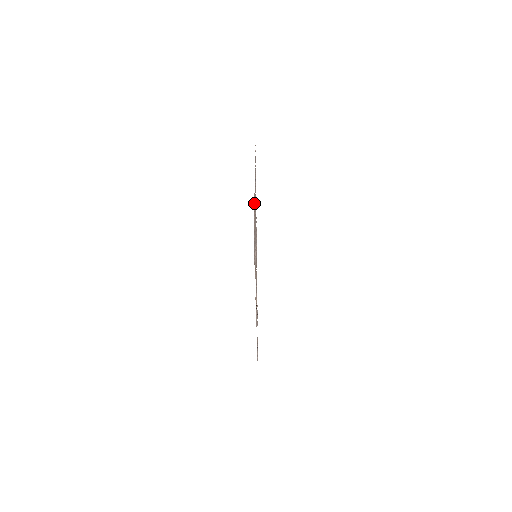
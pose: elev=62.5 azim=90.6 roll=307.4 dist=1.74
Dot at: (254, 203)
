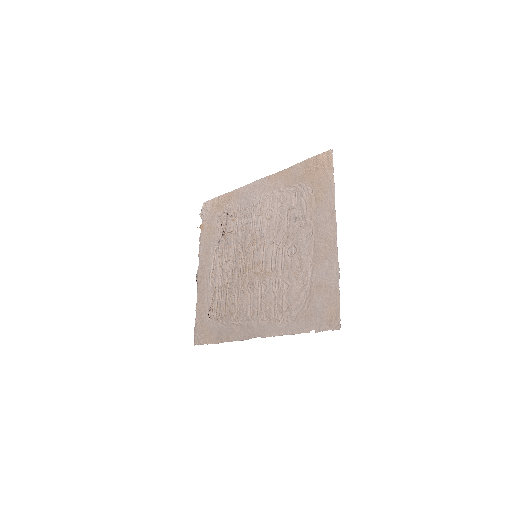
Dot at: (279, 305)
